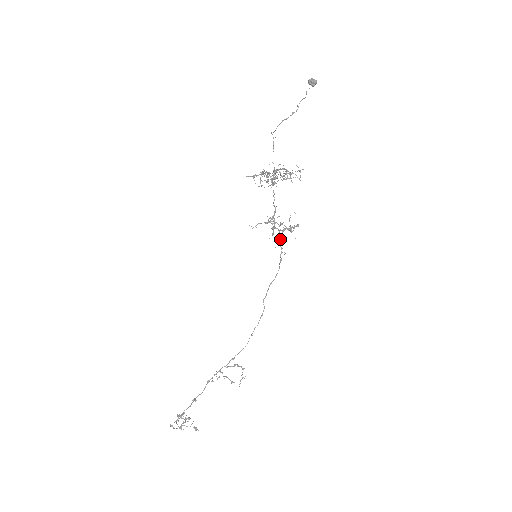
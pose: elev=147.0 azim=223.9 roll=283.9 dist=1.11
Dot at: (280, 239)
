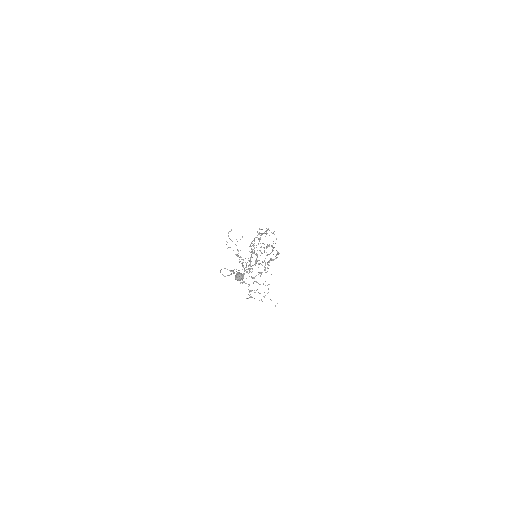
Dot at: occluded
